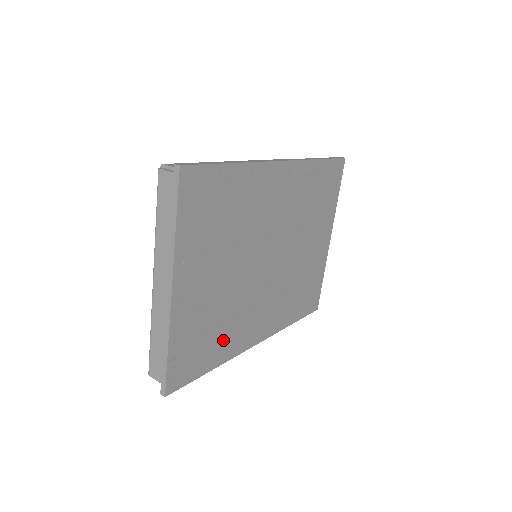
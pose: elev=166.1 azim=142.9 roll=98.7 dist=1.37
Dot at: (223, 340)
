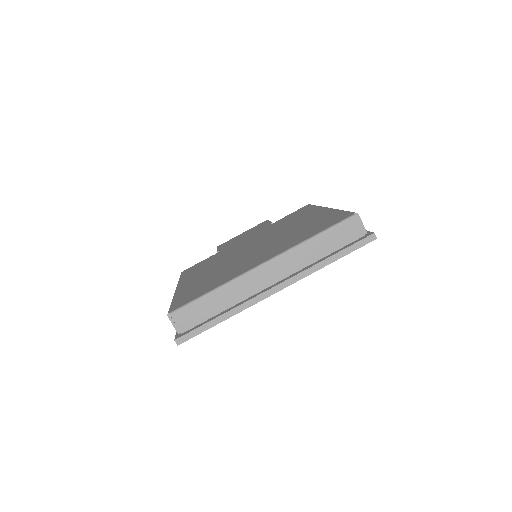
Dot at: occluded
